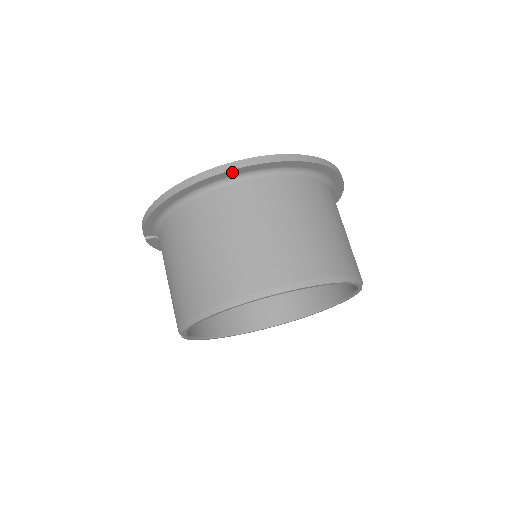
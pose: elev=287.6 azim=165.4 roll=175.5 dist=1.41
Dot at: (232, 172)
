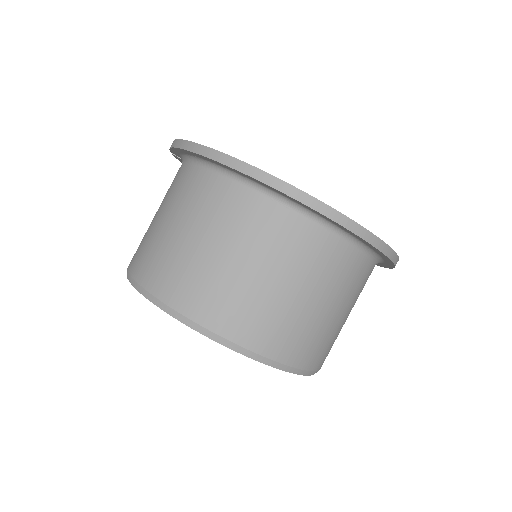
Dot at: (270, 187)
